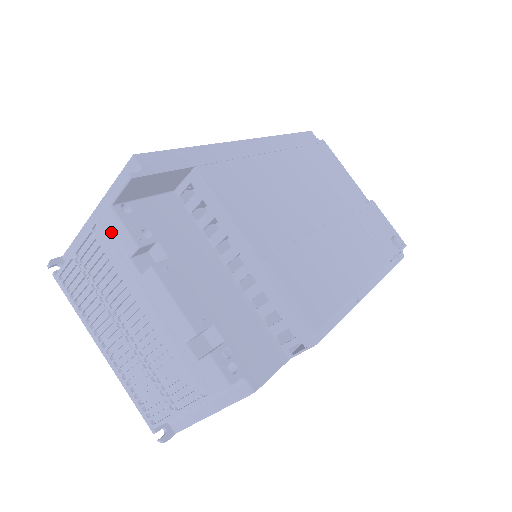
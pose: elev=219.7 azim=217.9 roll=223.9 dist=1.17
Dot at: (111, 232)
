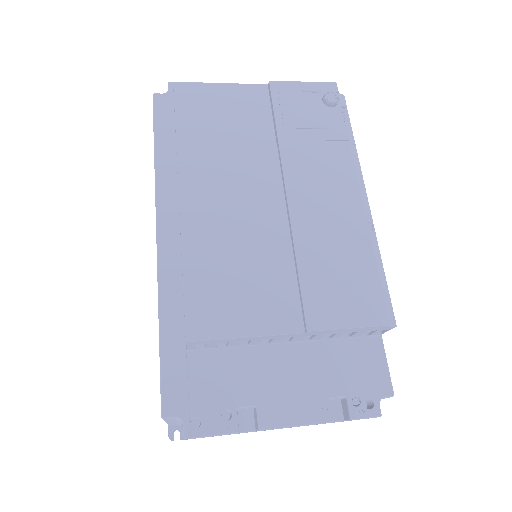
Dot at: occluded
